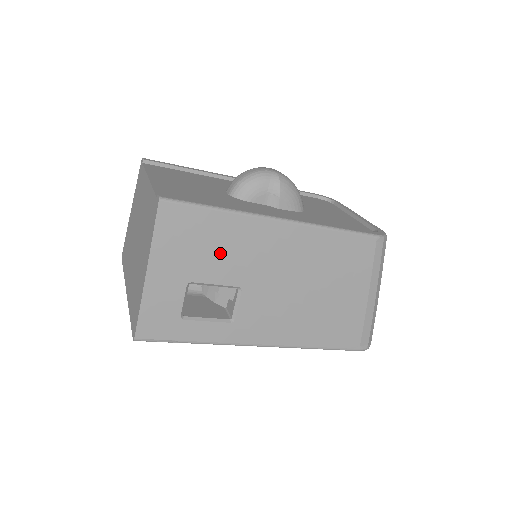
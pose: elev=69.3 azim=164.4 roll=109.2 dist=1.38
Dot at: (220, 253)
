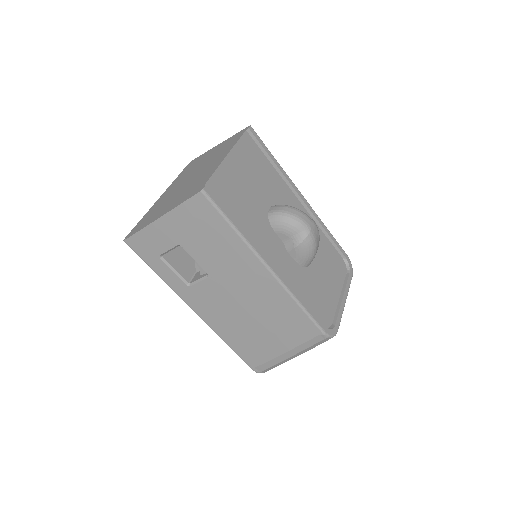
Dot at: (213, 249)
